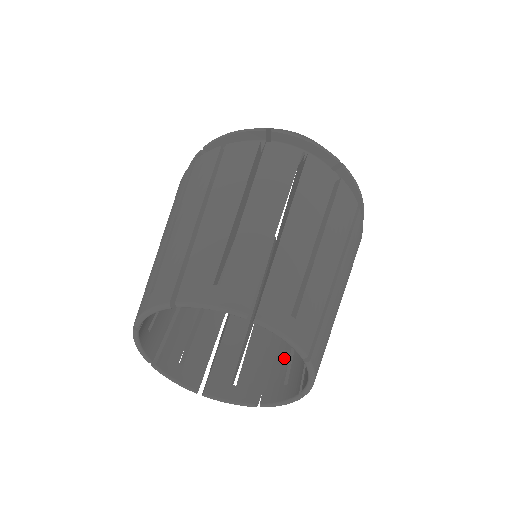
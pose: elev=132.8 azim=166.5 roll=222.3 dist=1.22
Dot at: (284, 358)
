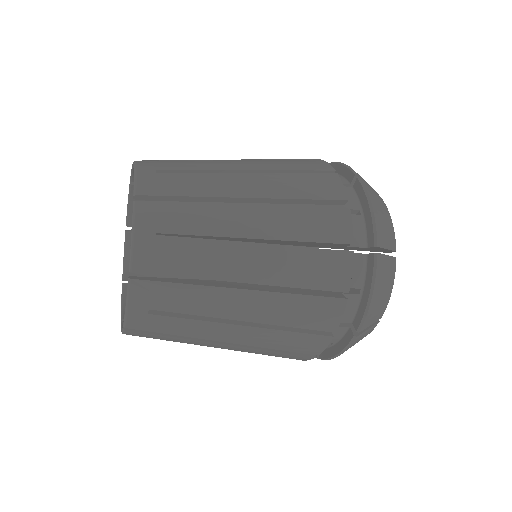
Dot at: occluded
